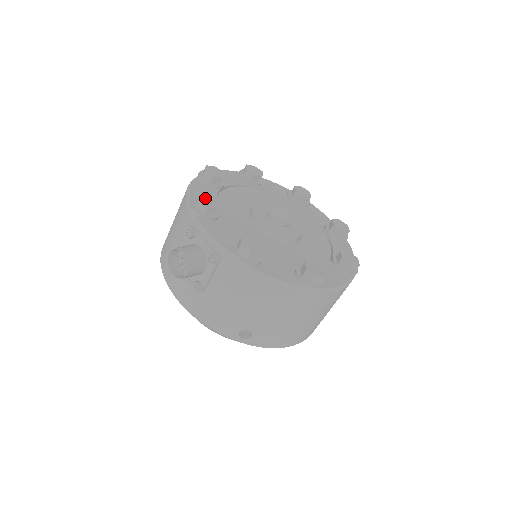
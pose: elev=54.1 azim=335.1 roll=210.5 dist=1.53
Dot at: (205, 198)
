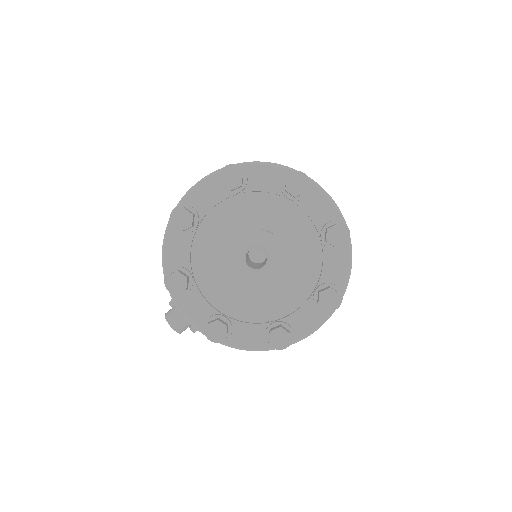
Dot at: (173, 281)
